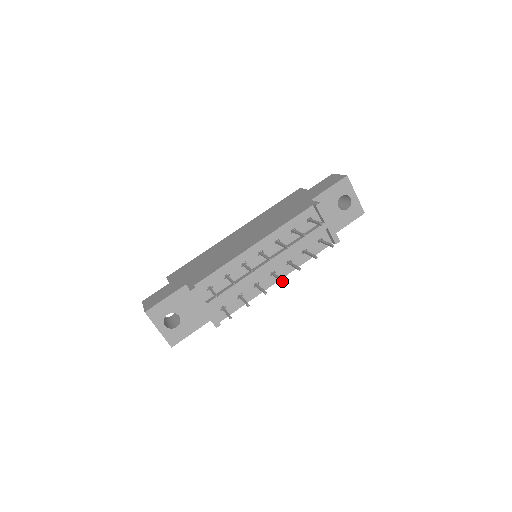
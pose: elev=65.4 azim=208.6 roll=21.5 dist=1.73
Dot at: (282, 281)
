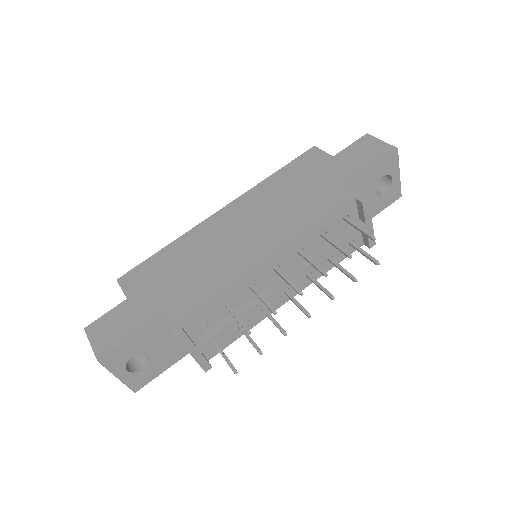
Dot at: (309, 316)
